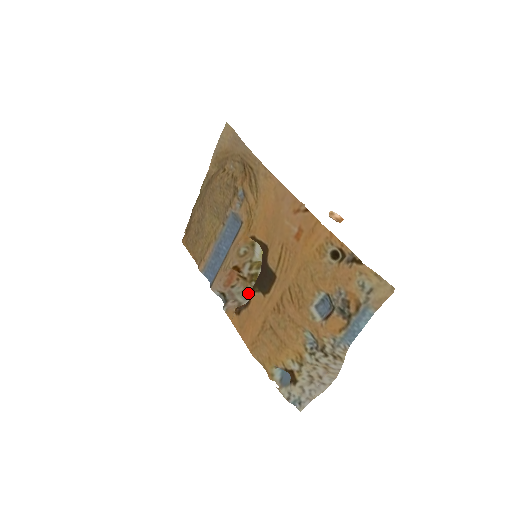
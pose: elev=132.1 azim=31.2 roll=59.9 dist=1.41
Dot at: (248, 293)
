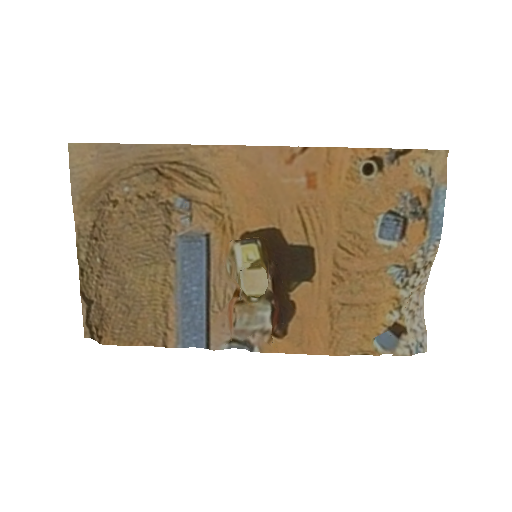
Dot at: (260, 312)
